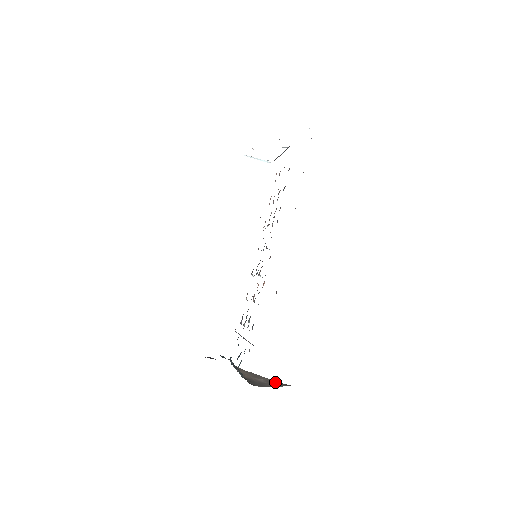
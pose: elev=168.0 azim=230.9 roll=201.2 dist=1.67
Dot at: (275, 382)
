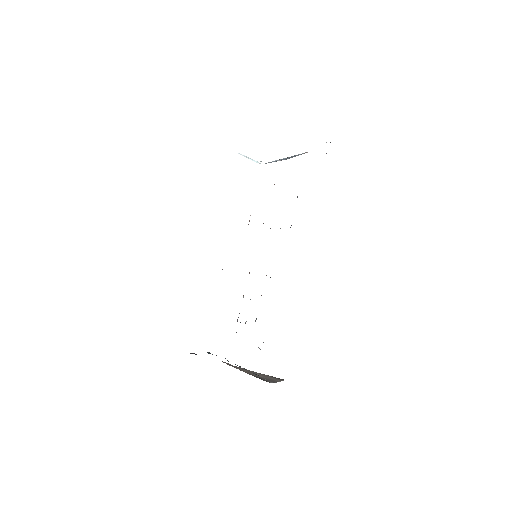
Dot at: (271, 377)
